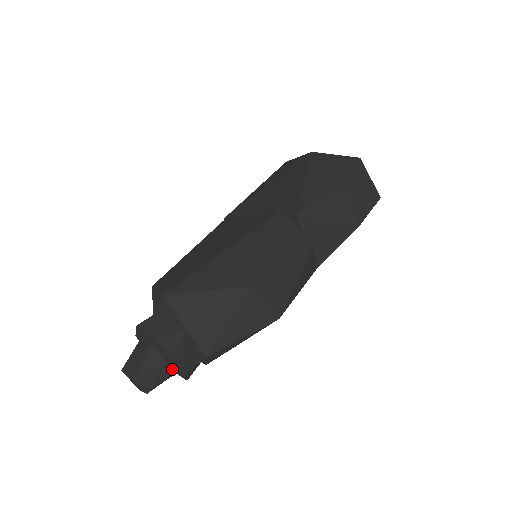
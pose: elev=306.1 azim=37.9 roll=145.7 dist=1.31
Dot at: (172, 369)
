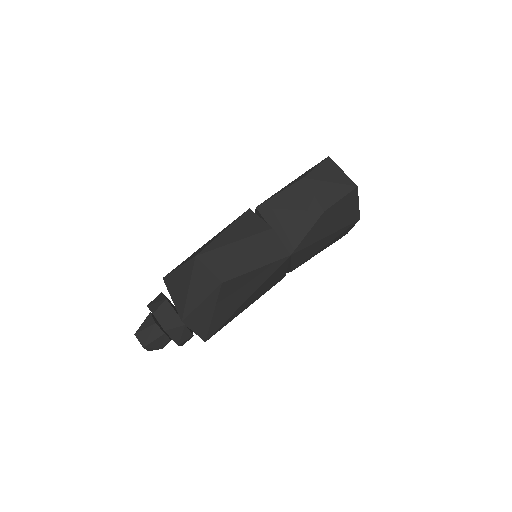
Dot at: (161, 331)
